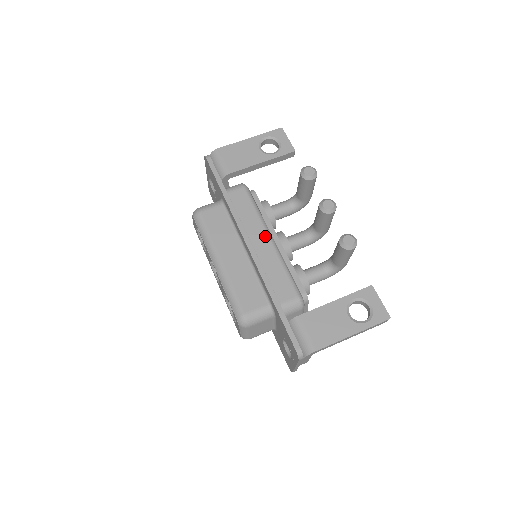
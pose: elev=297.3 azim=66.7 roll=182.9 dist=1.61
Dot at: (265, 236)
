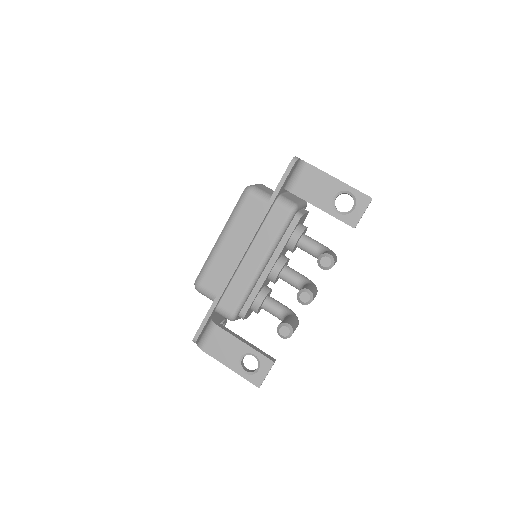
Dot at: (260, 259)
